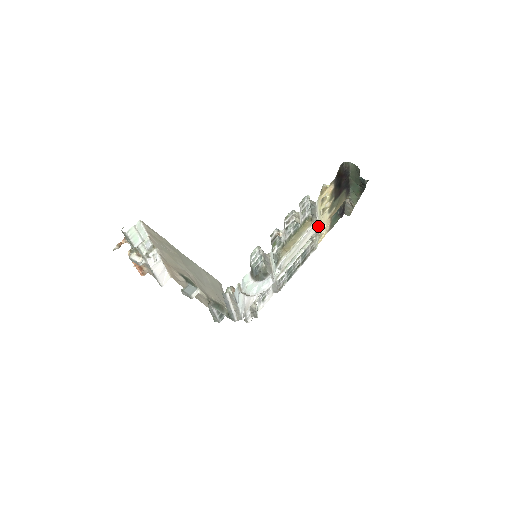
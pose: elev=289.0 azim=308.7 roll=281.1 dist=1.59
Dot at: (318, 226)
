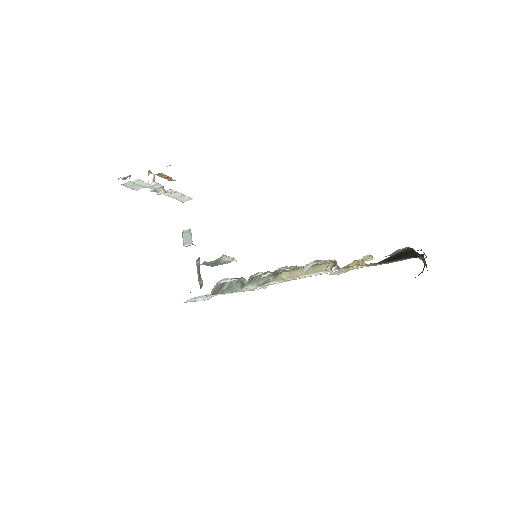
Dot at: (340, 273)
